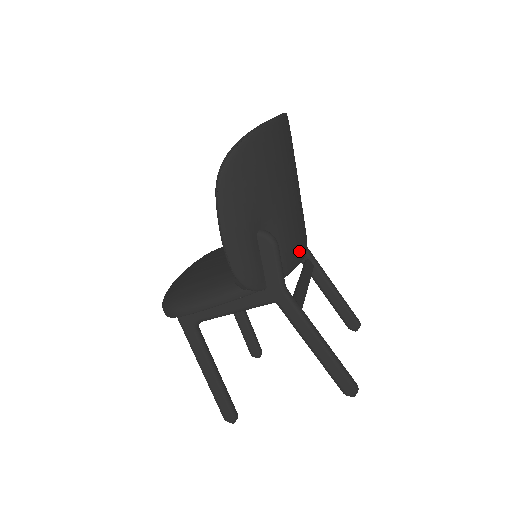
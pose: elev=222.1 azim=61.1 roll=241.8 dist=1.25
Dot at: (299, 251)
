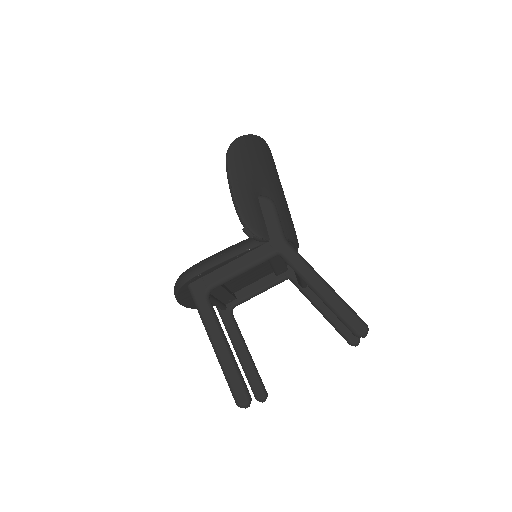
Dot at: (292, 230)
